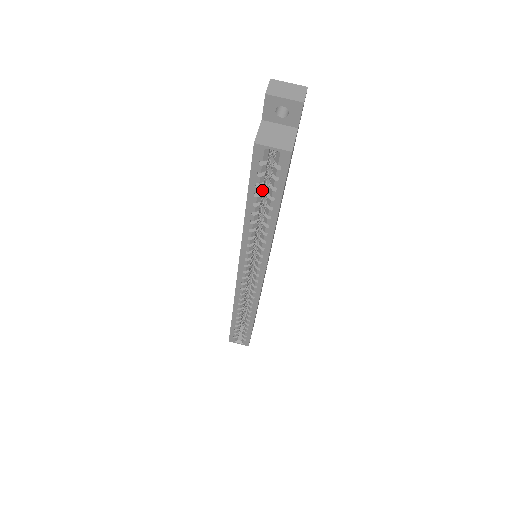
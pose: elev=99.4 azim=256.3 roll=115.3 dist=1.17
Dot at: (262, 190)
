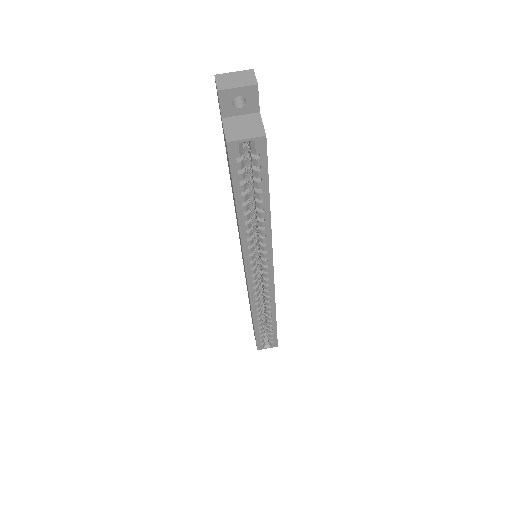
Dot at: occluded
